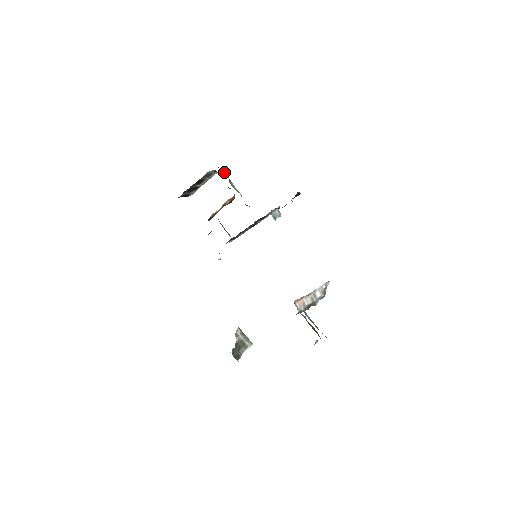
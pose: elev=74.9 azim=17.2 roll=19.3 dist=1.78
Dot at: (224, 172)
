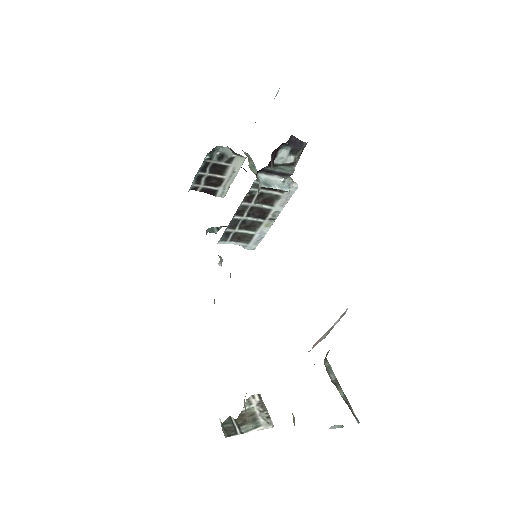
Dot at: (250, 157)
